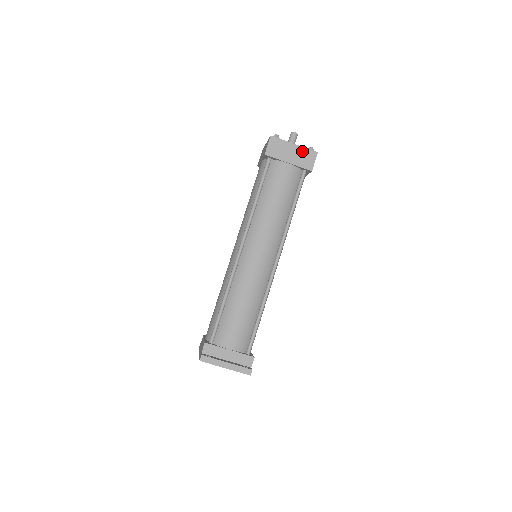
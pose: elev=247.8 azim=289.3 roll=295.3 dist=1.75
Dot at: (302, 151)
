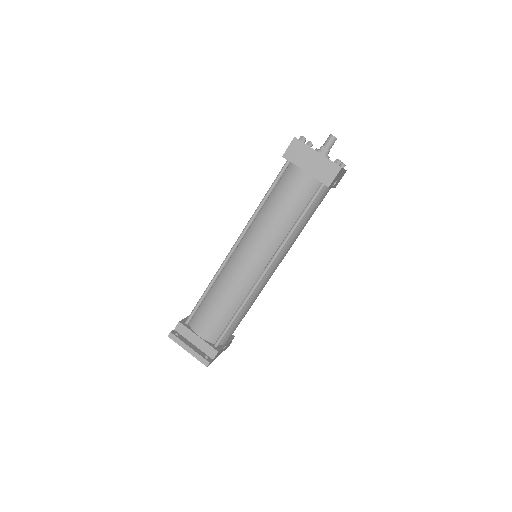
Dot at: (324, 162)
